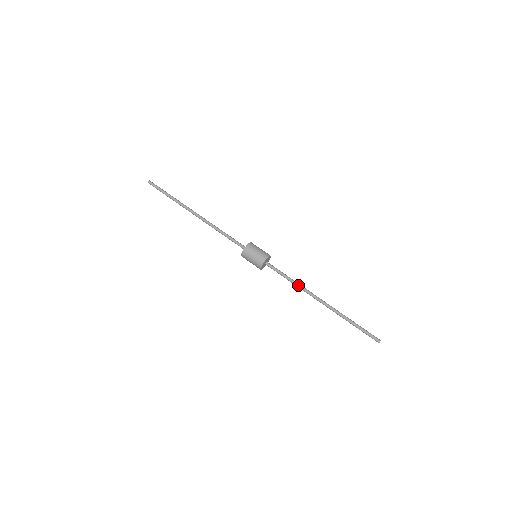
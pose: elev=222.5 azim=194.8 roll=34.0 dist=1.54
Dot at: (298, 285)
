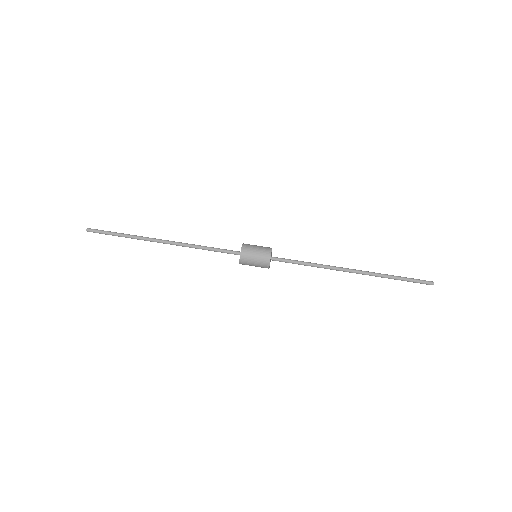
Dot at: (318, 267)
